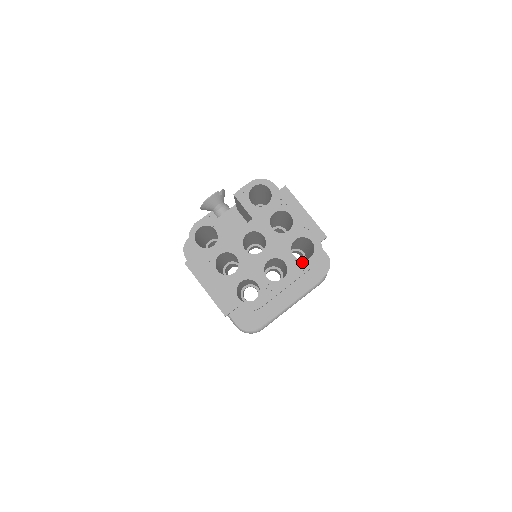
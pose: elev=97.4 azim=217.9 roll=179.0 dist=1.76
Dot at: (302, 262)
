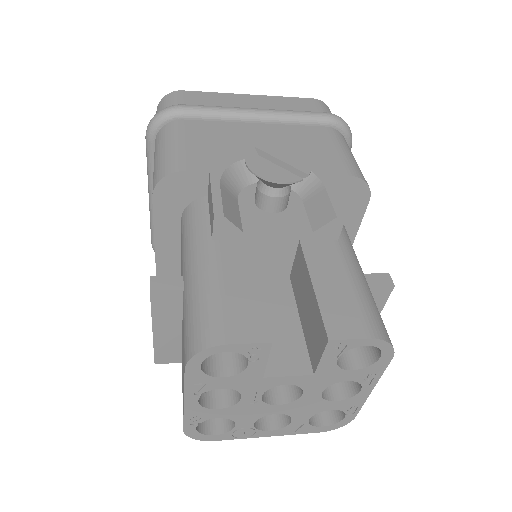
Dot at: (310, 427)
